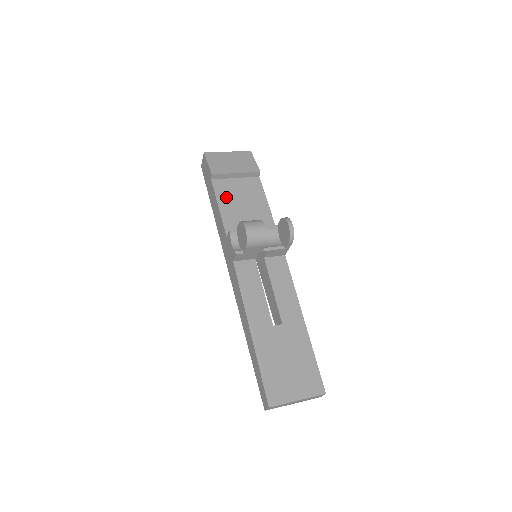
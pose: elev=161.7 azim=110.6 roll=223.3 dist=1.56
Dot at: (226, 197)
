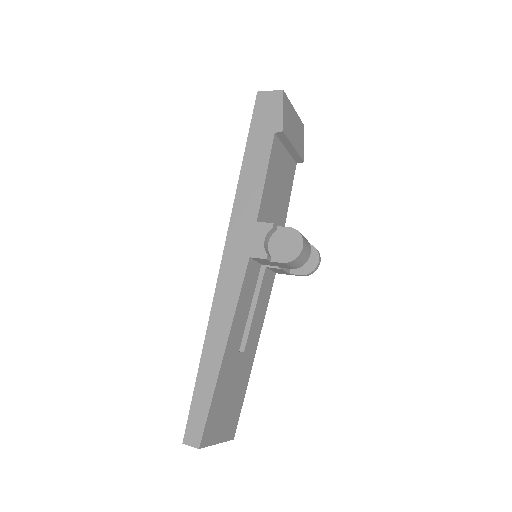
Dot at: (274, 168)
